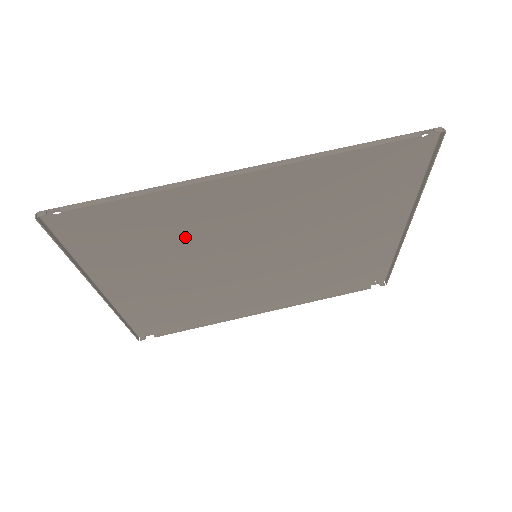
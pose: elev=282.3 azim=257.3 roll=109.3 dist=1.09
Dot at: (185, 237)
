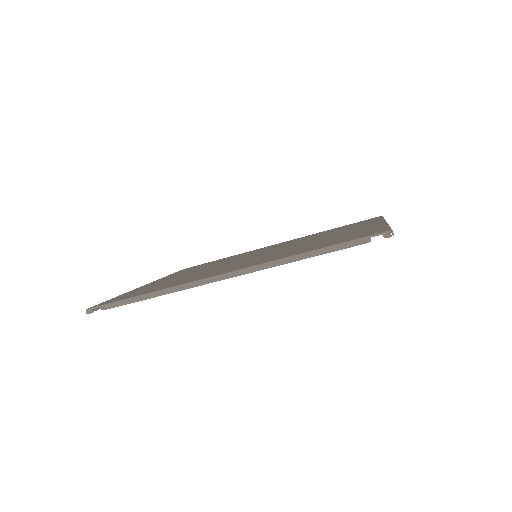
Dot at: occluded
